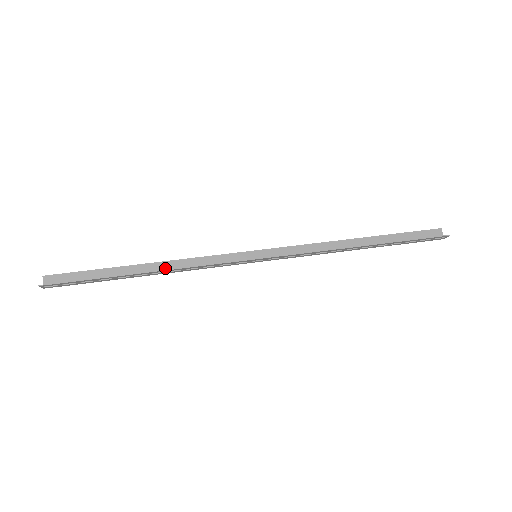
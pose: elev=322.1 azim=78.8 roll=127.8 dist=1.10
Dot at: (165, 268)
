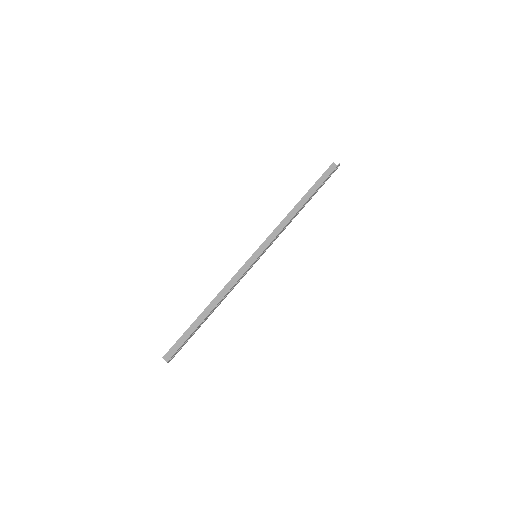
Dot at: (218, 301)
